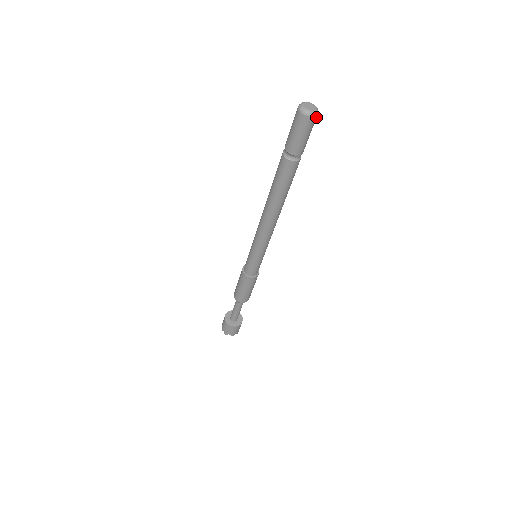
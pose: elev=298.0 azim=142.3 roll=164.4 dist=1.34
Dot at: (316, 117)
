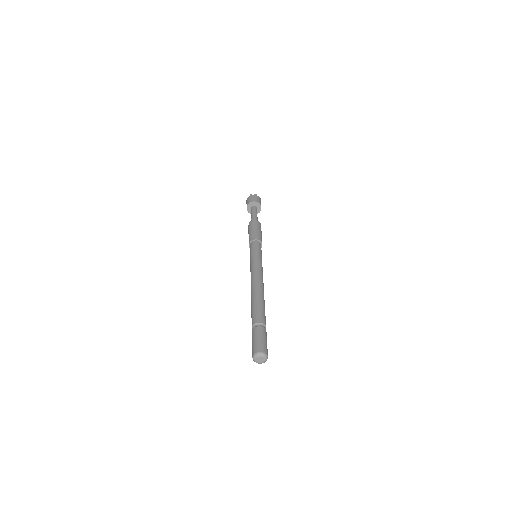
Dot at: (266, 353)
